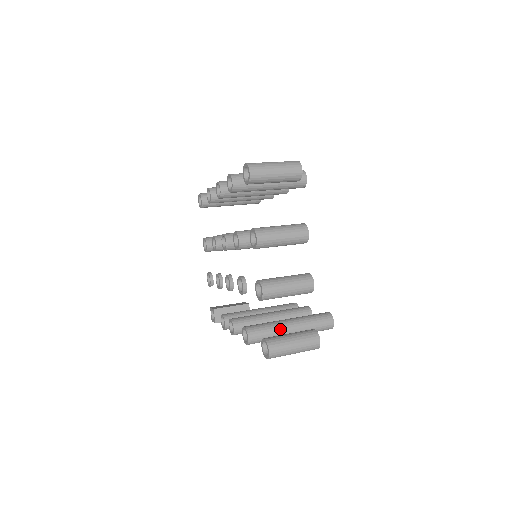
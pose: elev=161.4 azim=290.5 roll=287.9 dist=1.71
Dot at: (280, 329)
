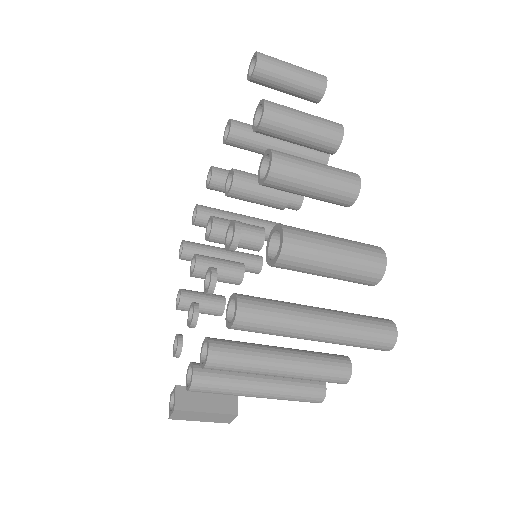
Dot at: (299, 308)
